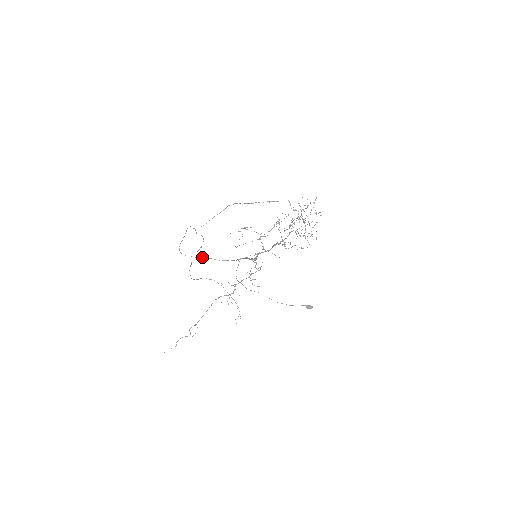
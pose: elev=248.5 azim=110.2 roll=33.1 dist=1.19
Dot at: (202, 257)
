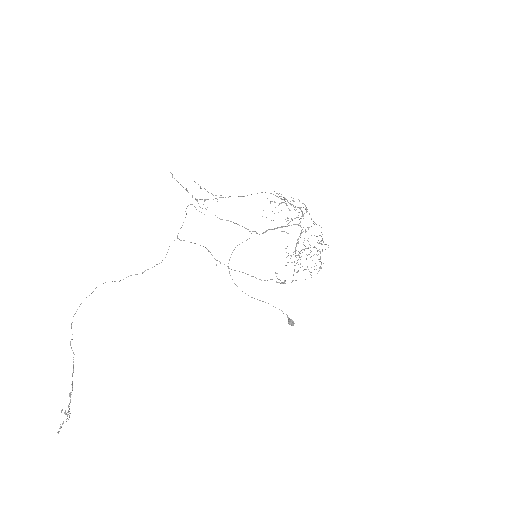
Dot at: occluded
